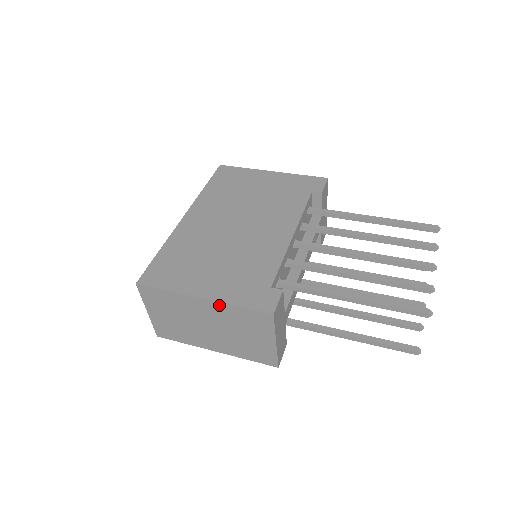
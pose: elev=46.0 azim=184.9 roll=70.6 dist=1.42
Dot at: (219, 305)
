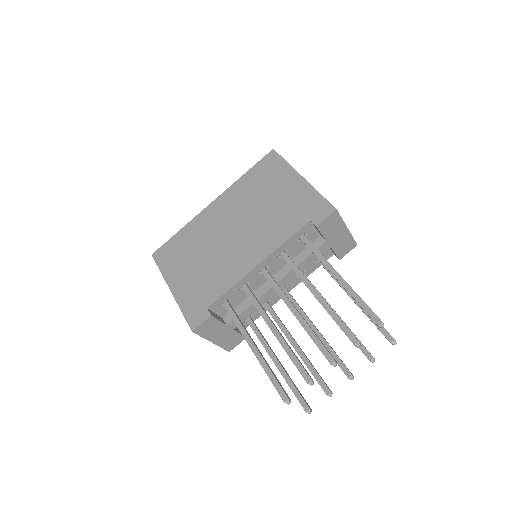
Dot at: (177, 301)
